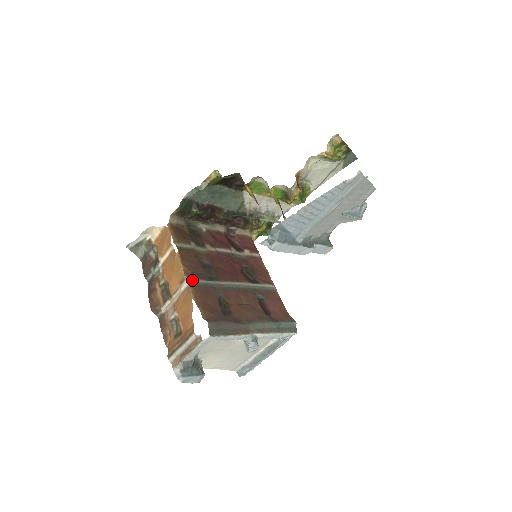
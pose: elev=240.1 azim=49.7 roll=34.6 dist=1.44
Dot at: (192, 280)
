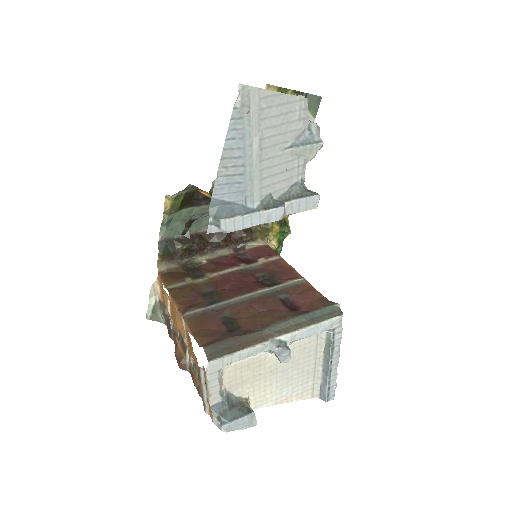
Dot at: (186, 313)
